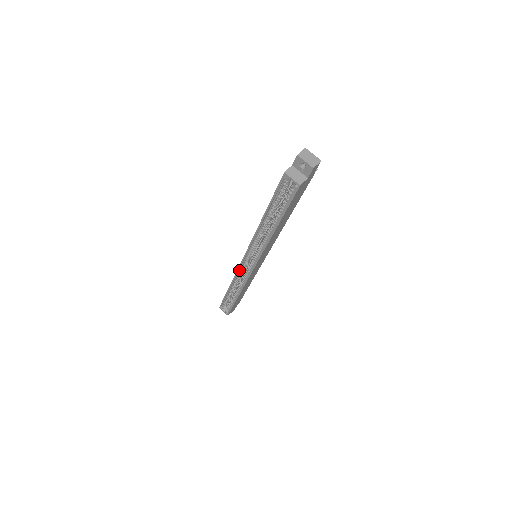
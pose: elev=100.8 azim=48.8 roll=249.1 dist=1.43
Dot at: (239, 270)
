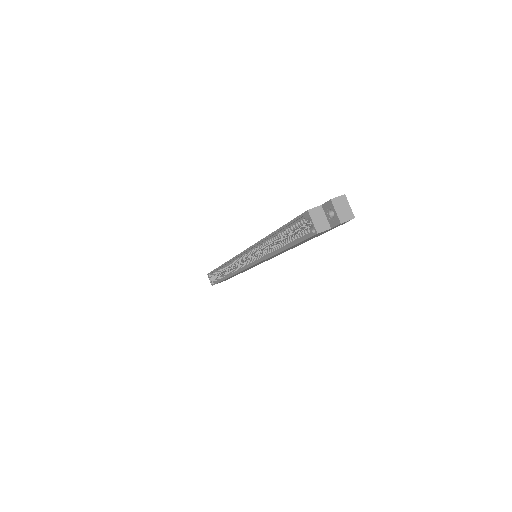
Dot at: (234, 259)
